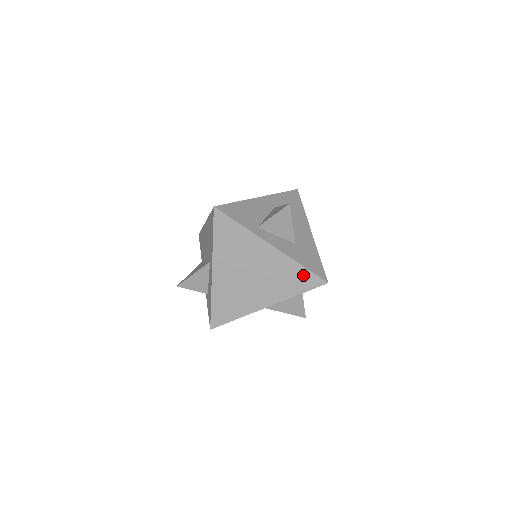
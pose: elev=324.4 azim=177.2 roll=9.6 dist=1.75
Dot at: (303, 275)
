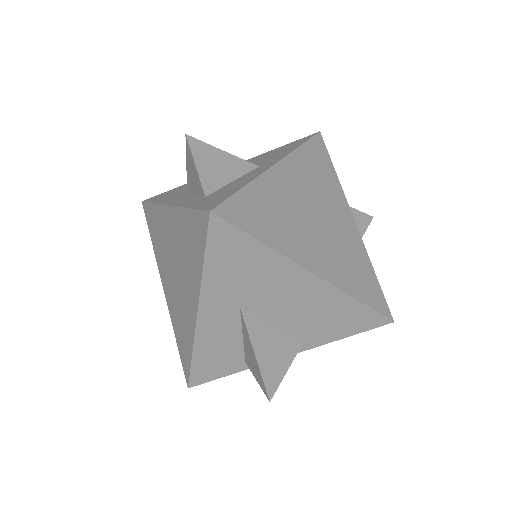
Dot at: (372, 284)
